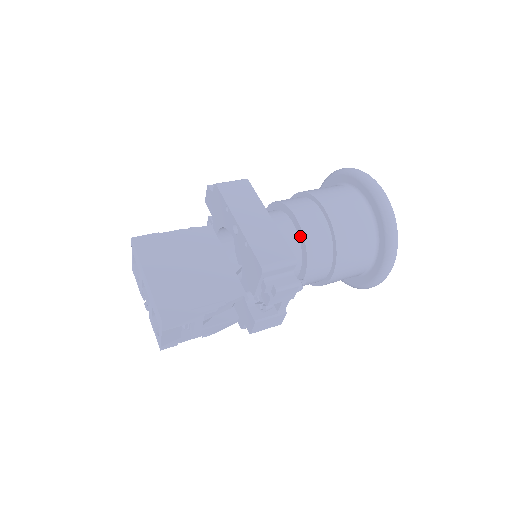
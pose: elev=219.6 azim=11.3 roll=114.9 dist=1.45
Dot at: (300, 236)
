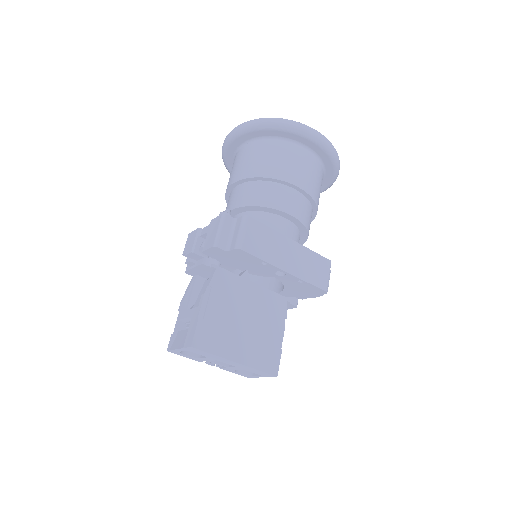
Dot at: (300, 228)
